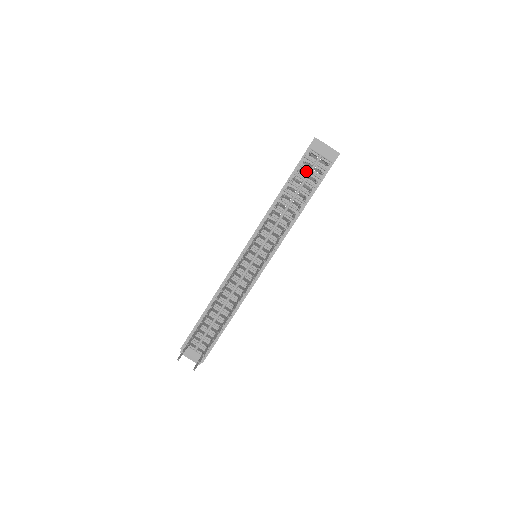
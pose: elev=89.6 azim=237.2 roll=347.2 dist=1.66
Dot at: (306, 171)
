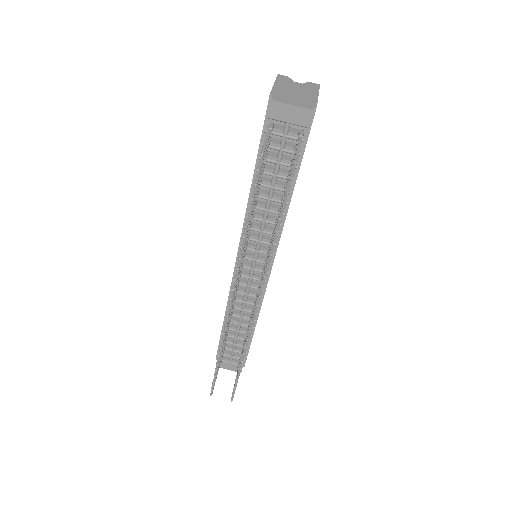
Dot at: (275, 150)
